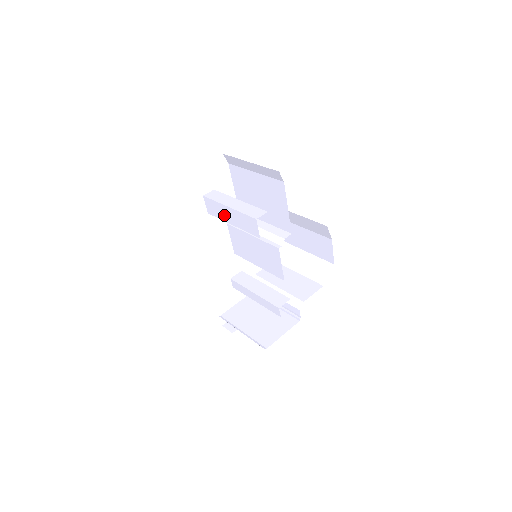
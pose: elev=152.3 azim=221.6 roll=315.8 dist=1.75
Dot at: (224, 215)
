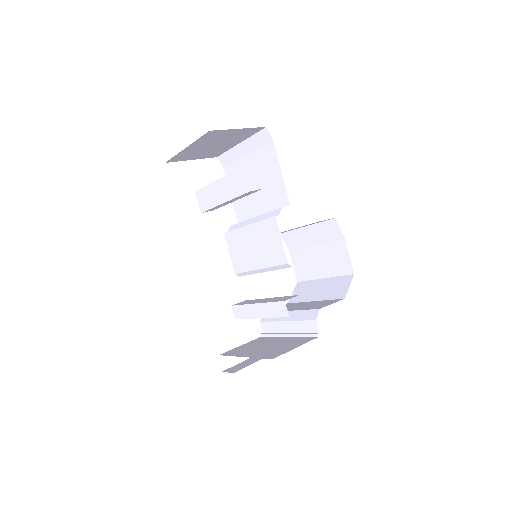
Dot at: (215, 197)
